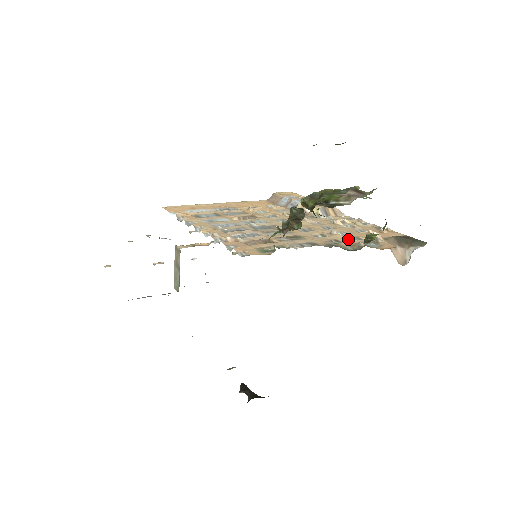
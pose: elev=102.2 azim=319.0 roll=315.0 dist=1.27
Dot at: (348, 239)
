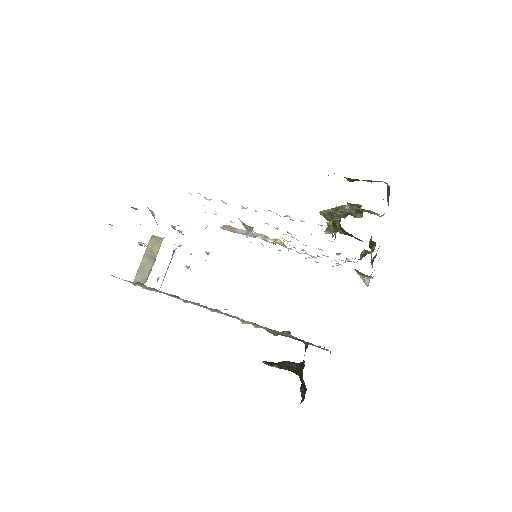
Dot at: occluded
